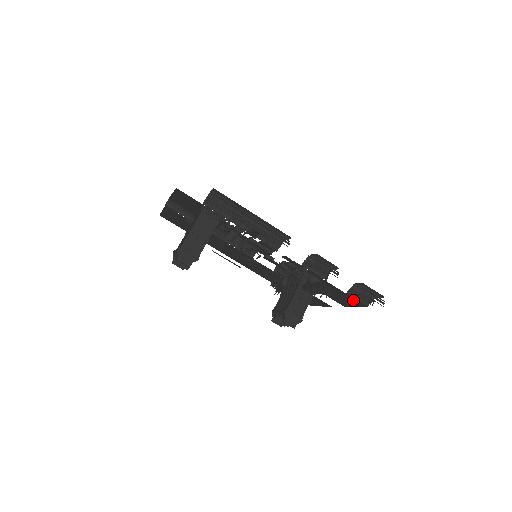
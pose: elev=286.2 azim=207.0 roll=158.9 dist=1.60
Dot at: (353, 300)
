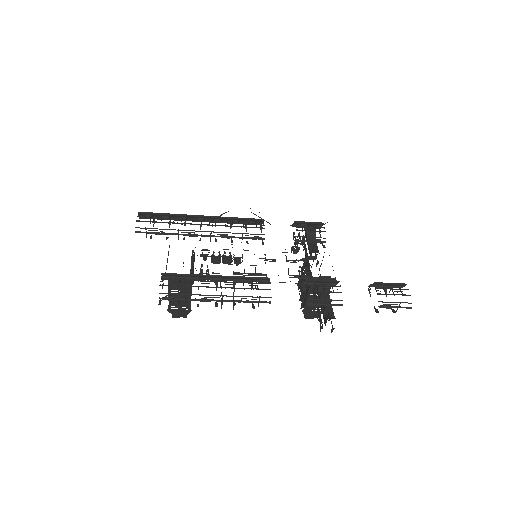
Dot at: occluded
